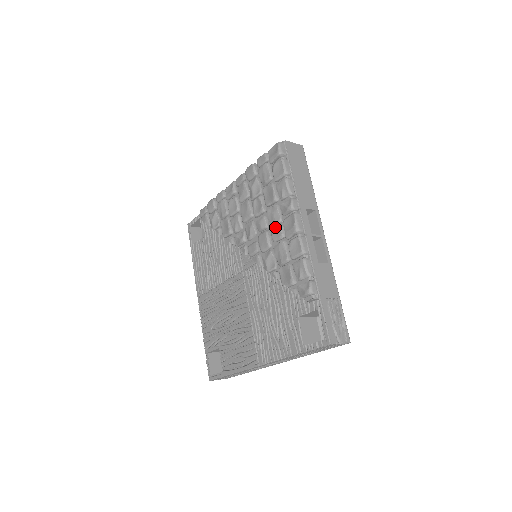
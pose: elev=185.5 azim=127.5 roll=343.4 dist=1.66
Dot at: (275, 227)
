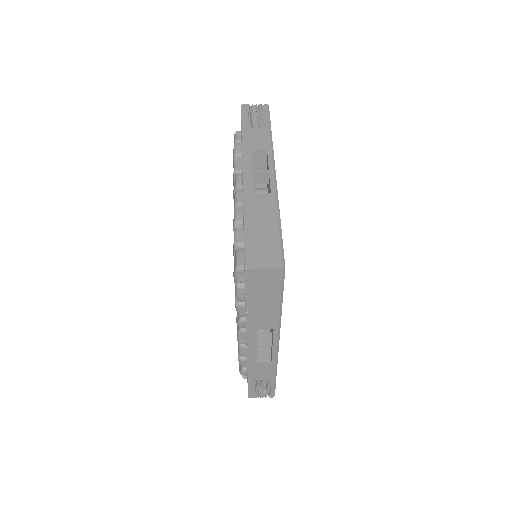
Dot at: occluded
